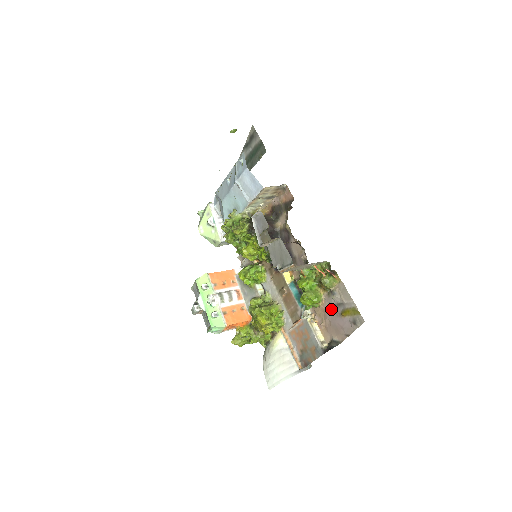
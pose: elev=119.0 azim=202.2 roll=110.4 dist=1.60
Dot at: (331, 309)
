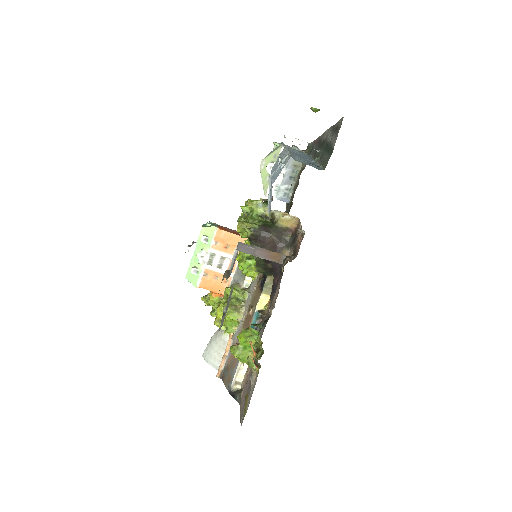
Dot at: occluded
